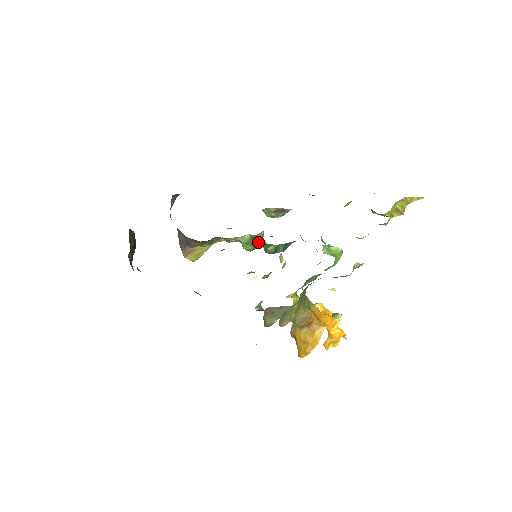
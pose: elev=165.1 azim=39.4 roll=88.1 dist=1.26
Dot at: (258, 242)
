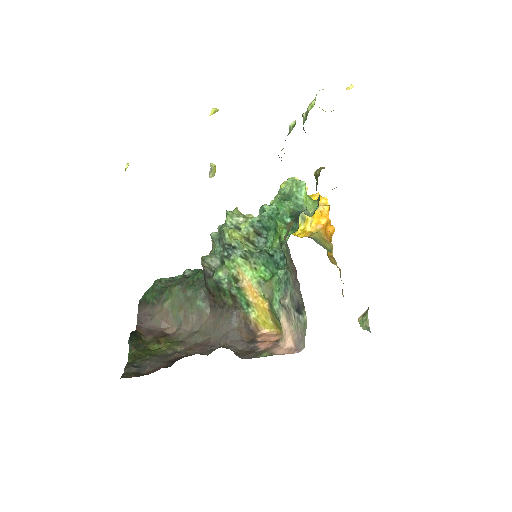
Dot at: (252, 254)
